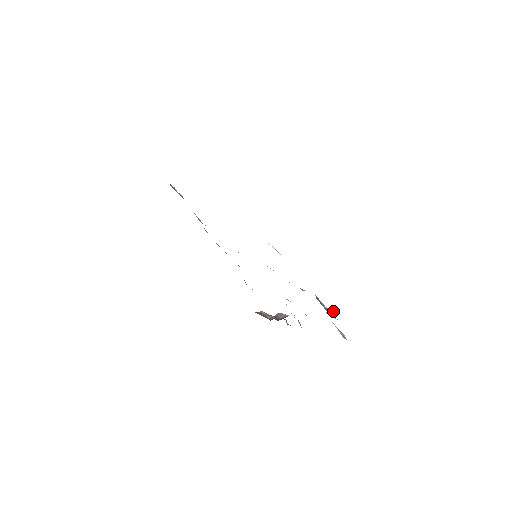
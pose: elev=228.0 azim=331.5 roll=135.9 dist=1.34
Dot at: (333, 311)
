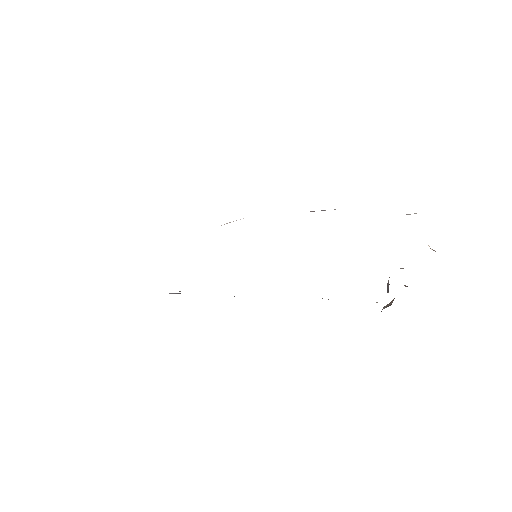
Dot at: occluded
